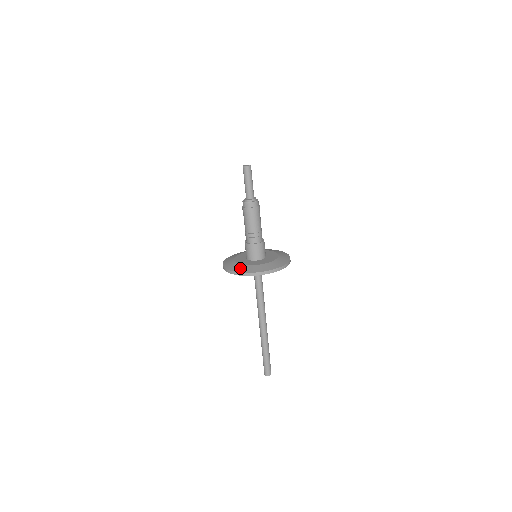
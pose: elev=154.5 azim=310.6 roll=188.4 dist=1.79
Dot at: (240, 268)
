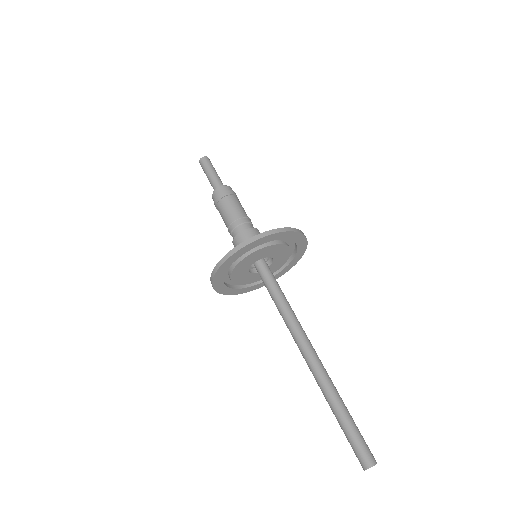
Dot at: occluded
